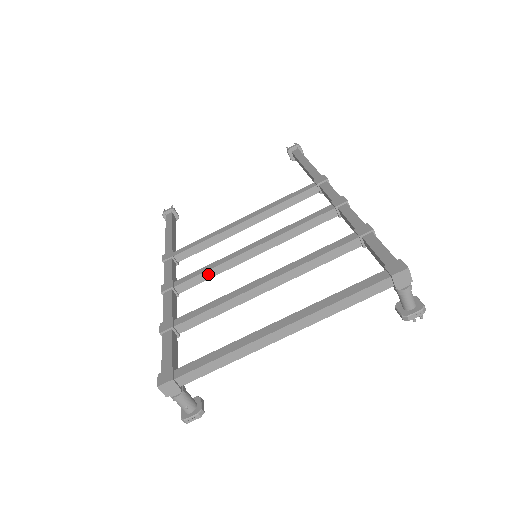
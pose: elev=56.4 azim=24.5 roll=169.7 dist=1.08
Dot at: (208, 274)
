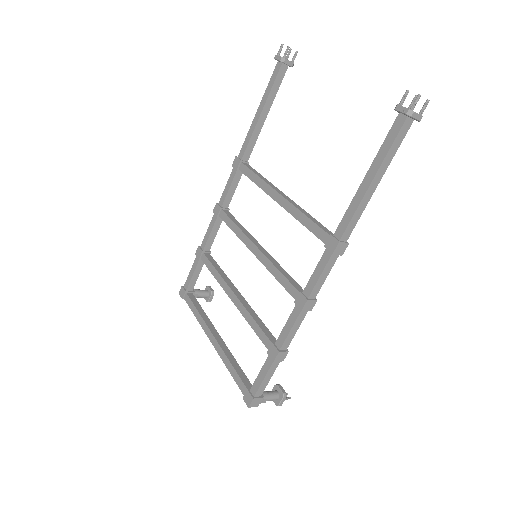
Dot at: (234, 230)
